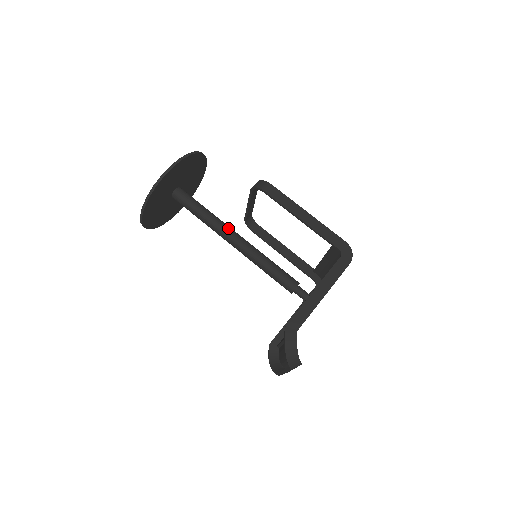
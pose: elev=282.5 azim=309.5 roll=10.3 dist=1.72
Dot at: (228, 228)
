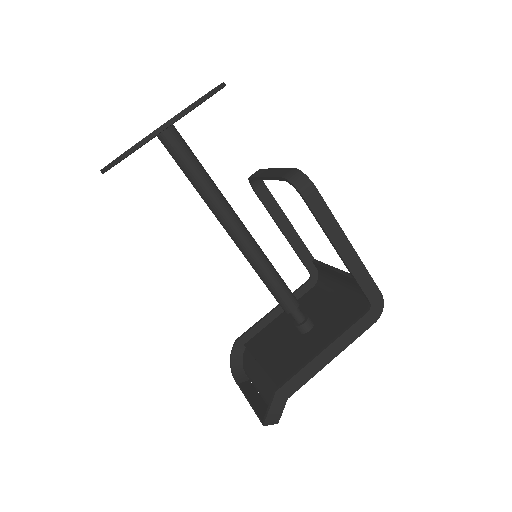
Dot at: (230, 212)
